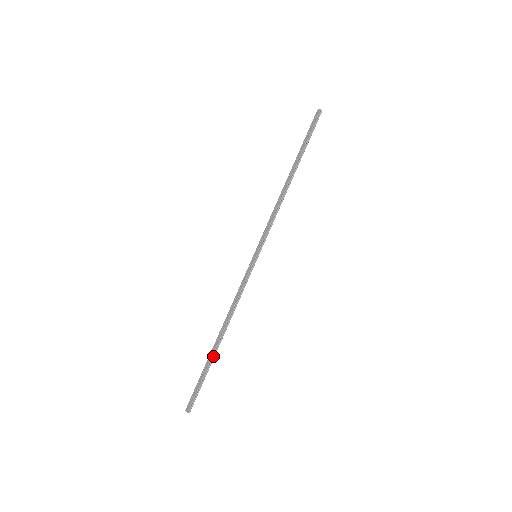
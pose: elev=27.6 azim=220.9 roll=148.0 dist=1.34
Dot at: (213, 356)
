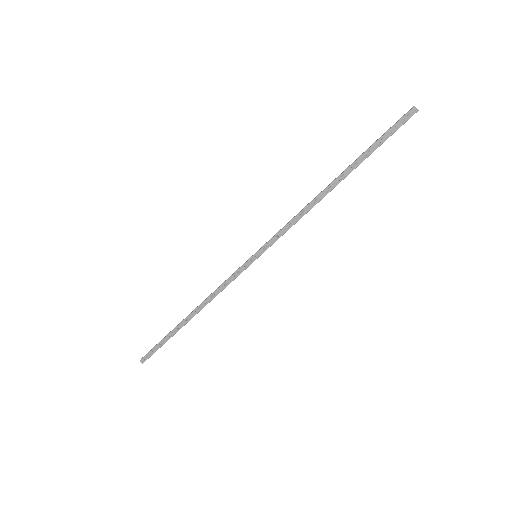
Dot at: (179, 329)
